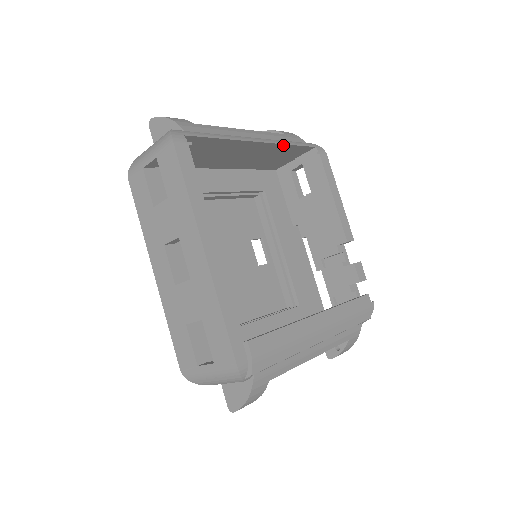
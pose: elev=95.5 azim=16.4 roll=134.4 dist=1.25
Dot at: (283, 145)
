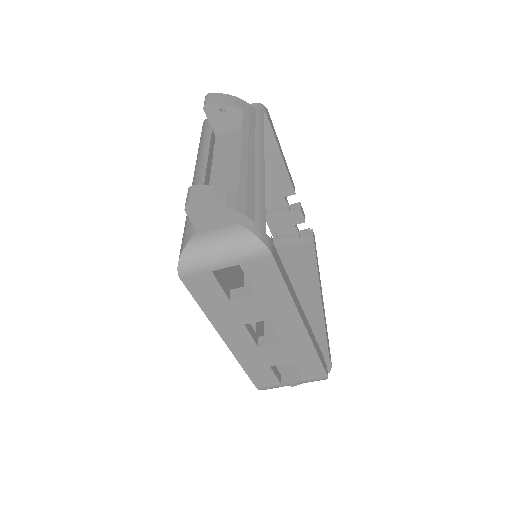
Dot at: (261, 139)
